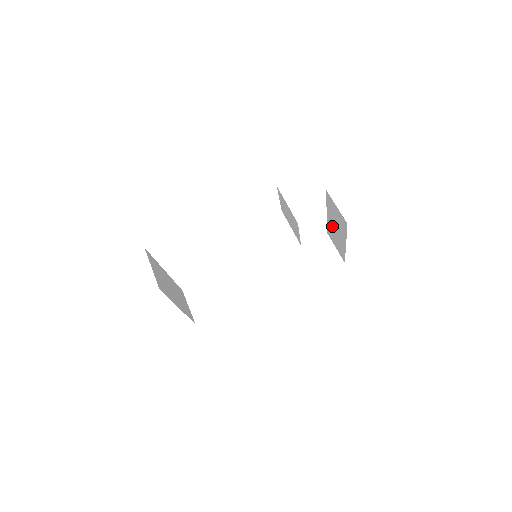
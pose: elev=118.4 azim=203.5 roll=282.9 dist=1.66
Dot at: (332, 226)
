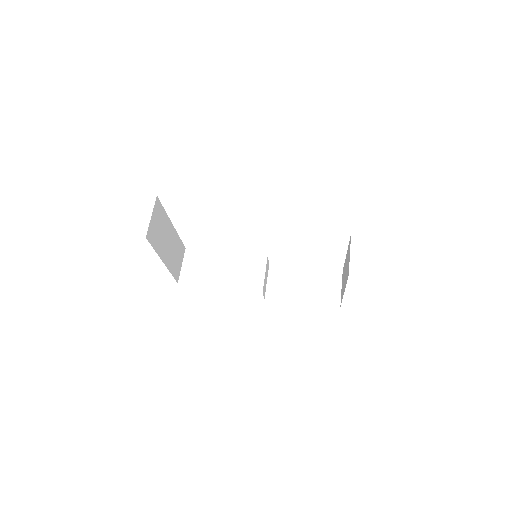
Dot at: occluded
